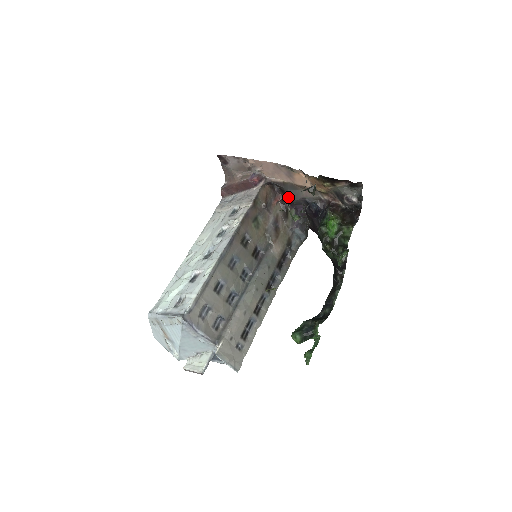
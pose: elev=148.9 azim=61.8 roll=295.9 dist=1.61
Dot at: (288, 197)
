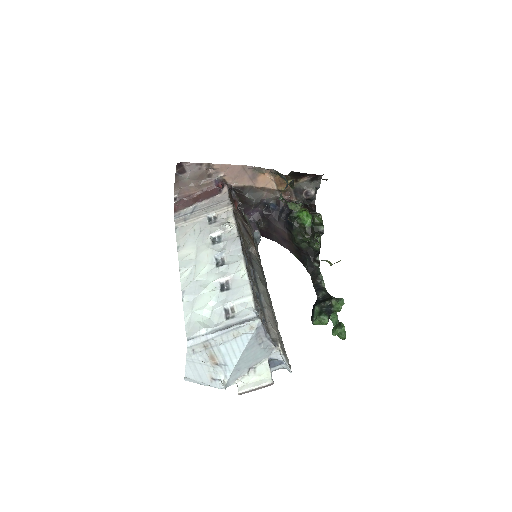
Dot at: (248, 201)
